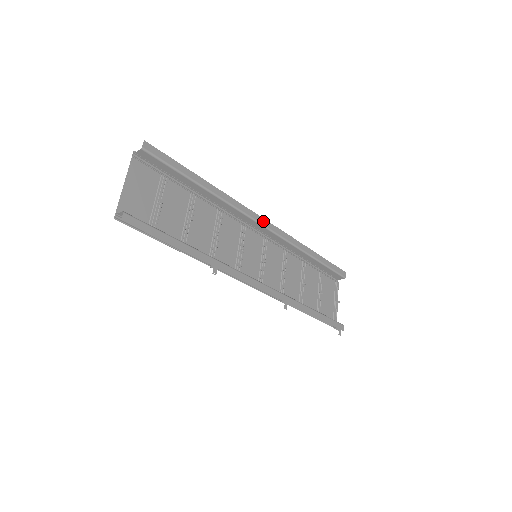
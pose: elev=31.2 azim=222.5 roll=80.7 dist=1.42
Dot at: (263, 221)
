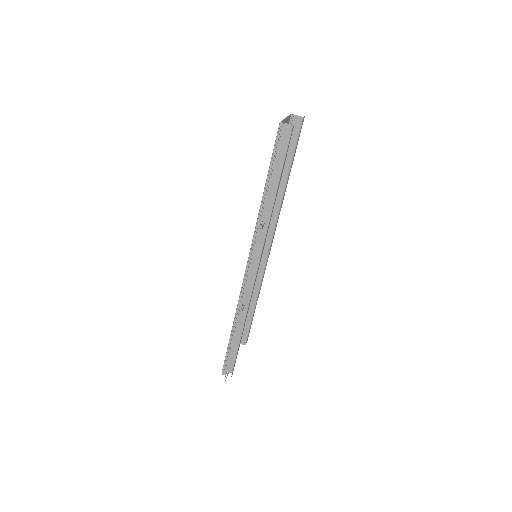
Dot at: (272, 242)
